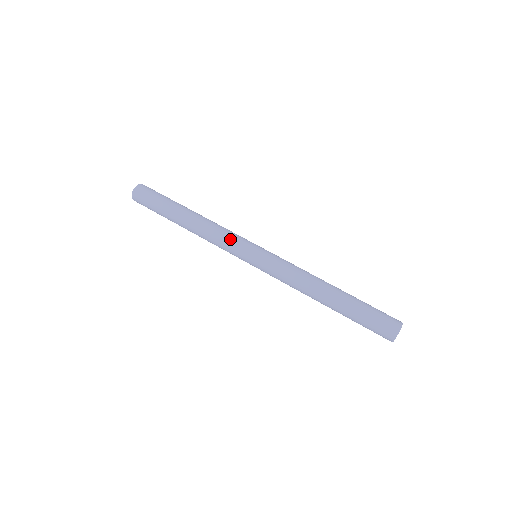
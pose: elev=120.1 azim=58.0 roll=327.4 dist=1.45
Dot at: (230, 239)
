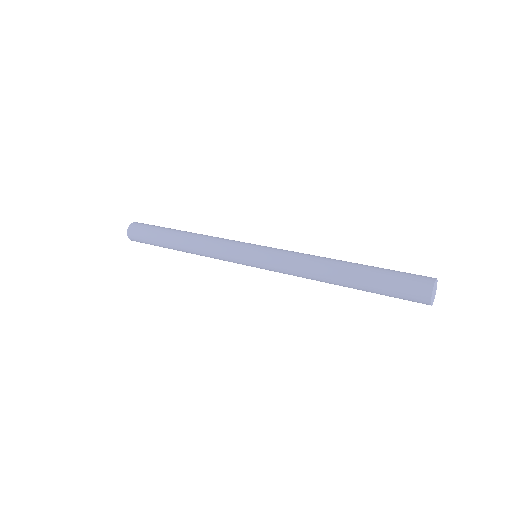
Dot at: occluded
